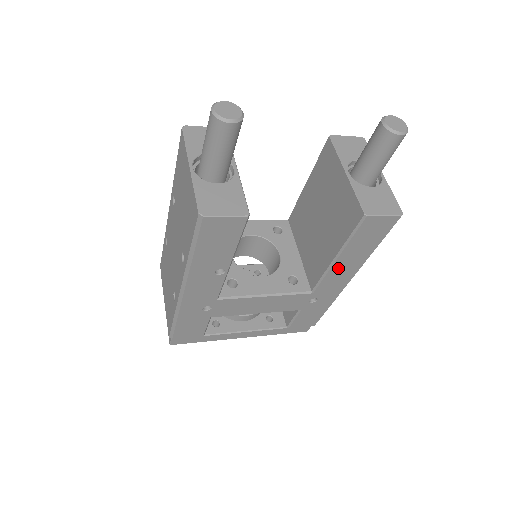
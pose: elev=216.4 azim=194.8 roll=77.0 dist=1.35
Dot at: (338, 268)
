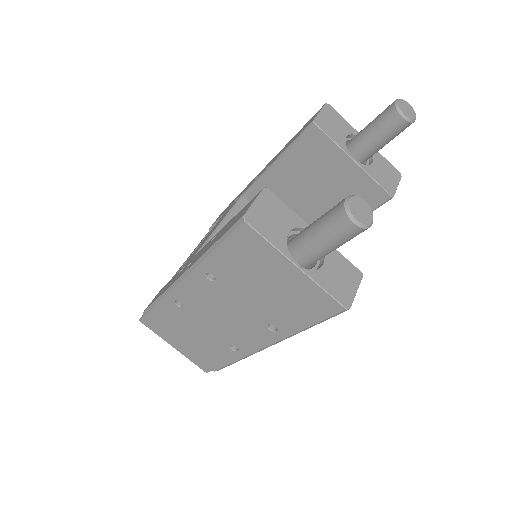
Dot at: occluded
